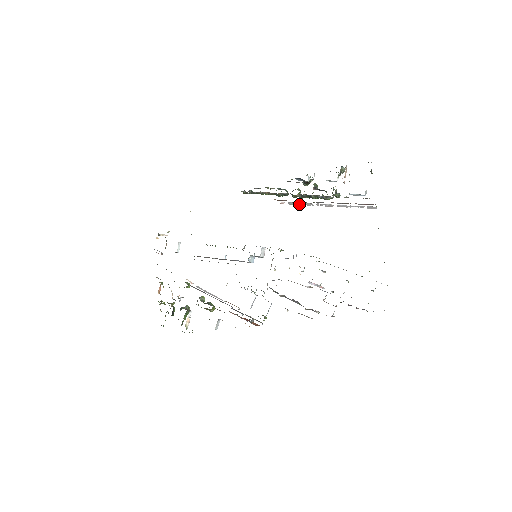
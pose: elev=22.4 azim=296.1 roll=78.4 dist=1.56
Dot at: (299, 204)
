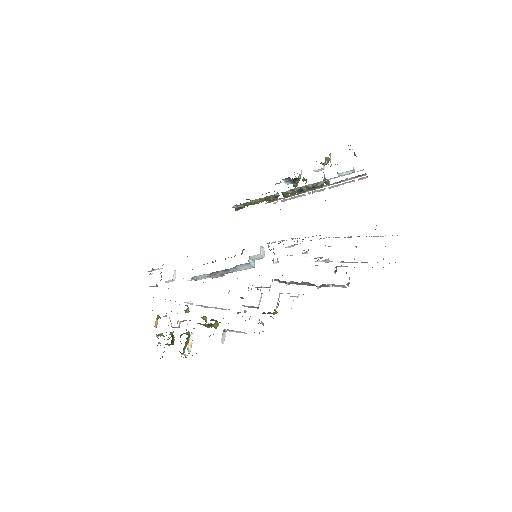
Dot at: occluded
